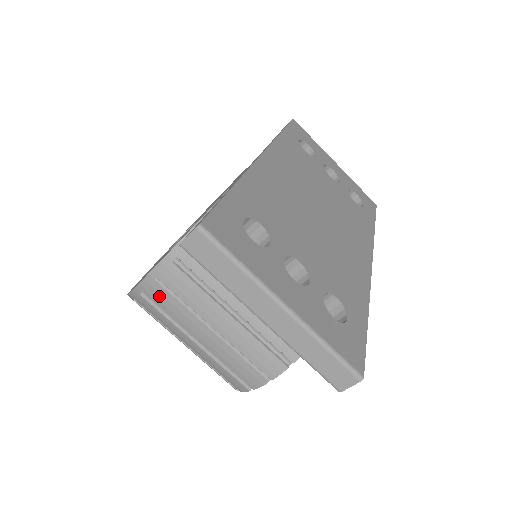
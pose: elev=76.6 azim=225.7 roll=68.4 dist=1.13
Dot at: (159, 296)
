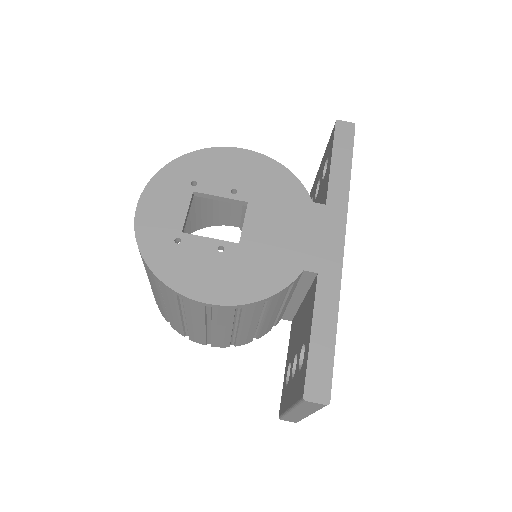
Dot at: (196, 308)
